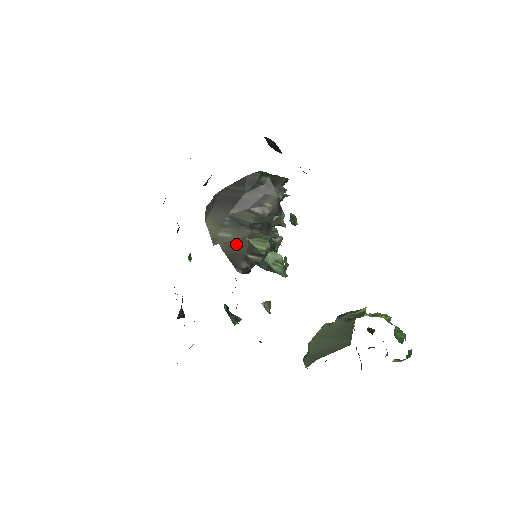
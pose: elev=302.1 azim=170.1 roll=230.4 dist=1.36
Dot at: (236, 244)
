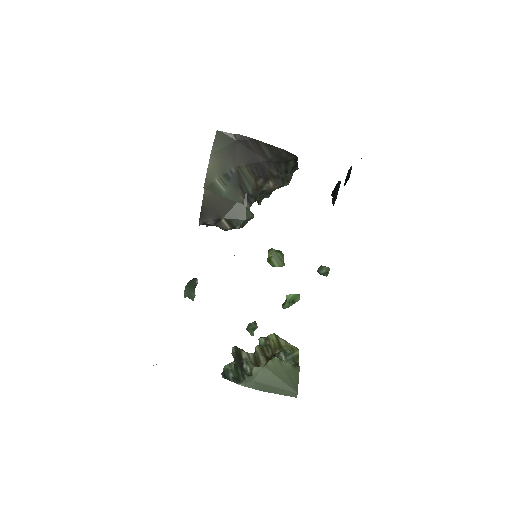
Dot at: (221, 200)
